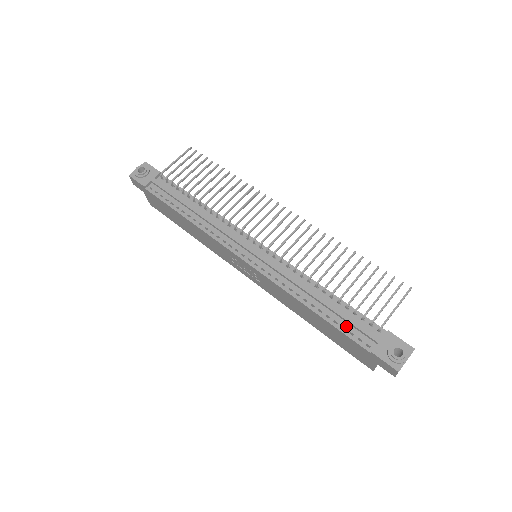
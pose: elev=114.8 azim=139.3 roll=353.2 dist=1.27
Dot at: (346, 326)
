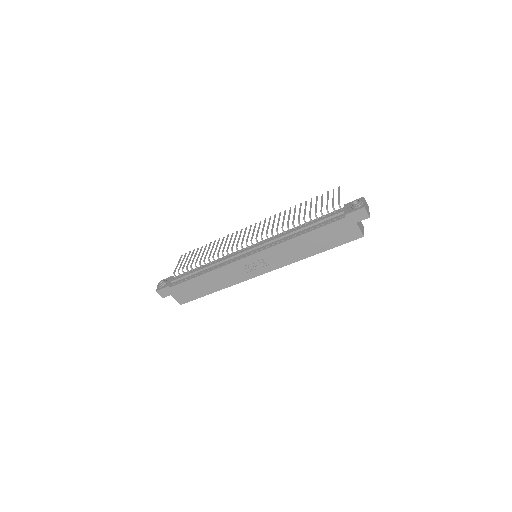
Dot at: (324, 223)
